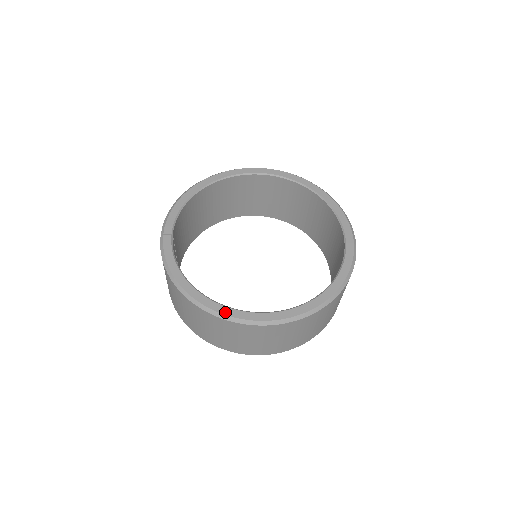
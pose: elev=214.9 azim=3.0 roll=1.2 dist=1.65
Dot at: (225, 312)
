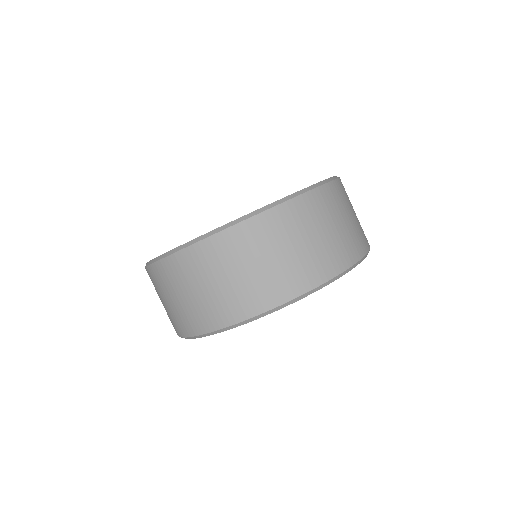
Dot at: (214, 229)
